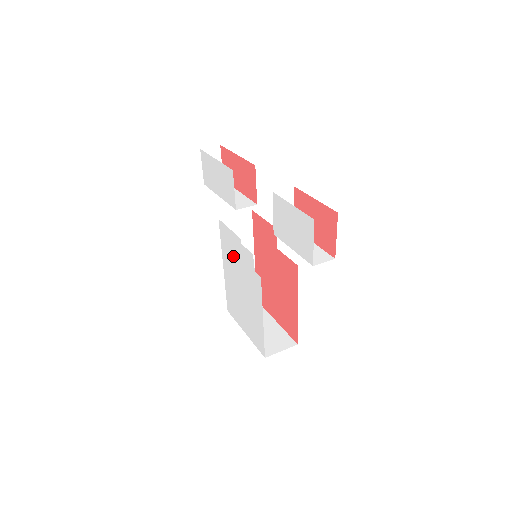
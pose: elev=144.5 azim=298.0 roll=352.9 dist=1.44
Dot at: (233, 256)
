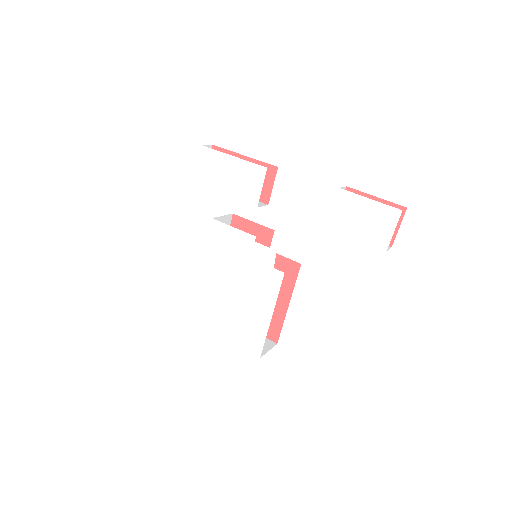
Dot at: (231, 256)
